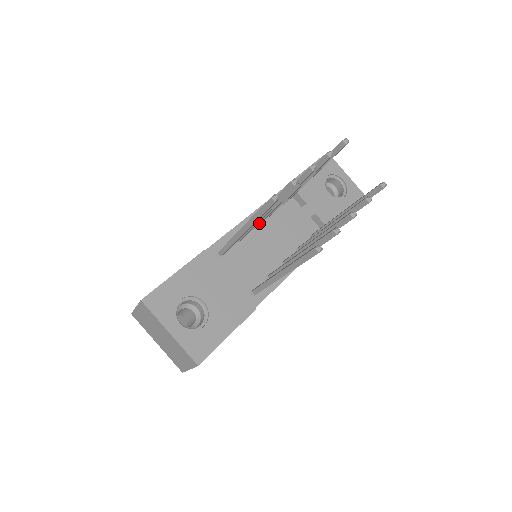
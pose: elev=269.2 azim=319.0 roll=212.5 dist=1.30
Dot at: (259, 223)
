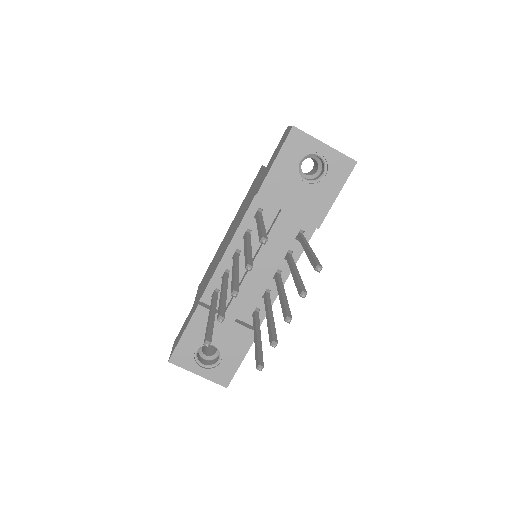
Dot at: occluded
